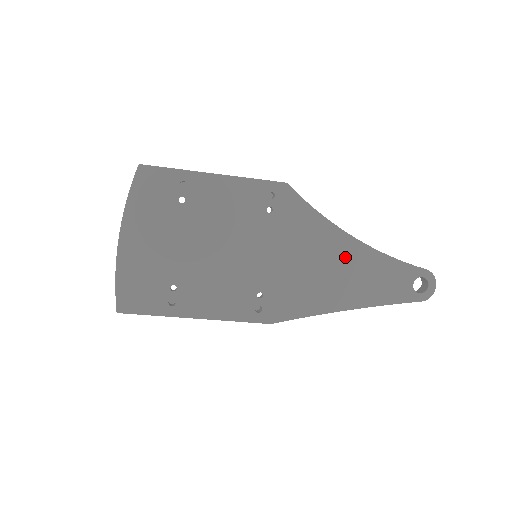
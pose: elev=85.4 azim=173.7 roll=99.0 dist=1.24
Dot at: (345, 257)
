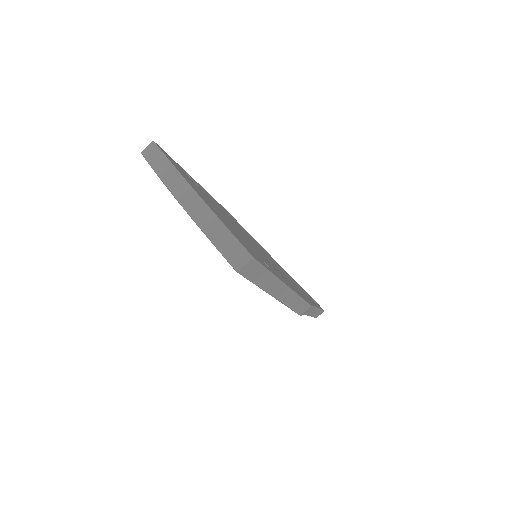
Dot at: occluded
